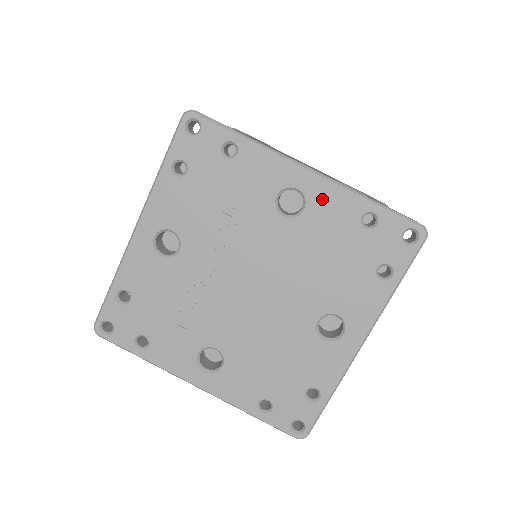
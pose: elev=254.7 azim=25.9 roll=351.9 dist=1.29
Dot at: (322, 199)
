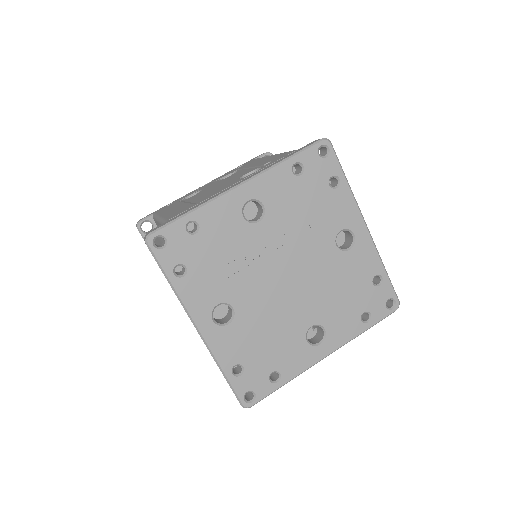
Dot at: (363, 250)
